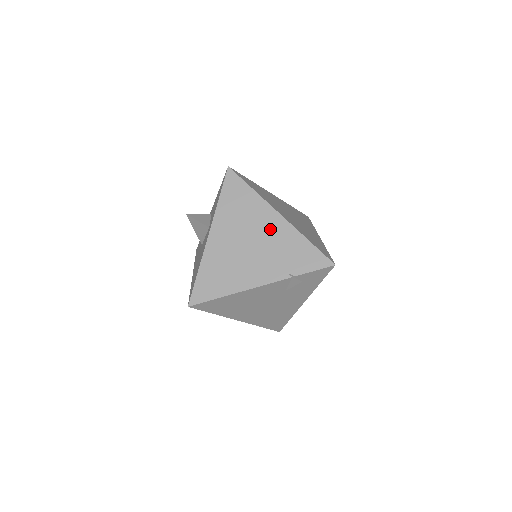
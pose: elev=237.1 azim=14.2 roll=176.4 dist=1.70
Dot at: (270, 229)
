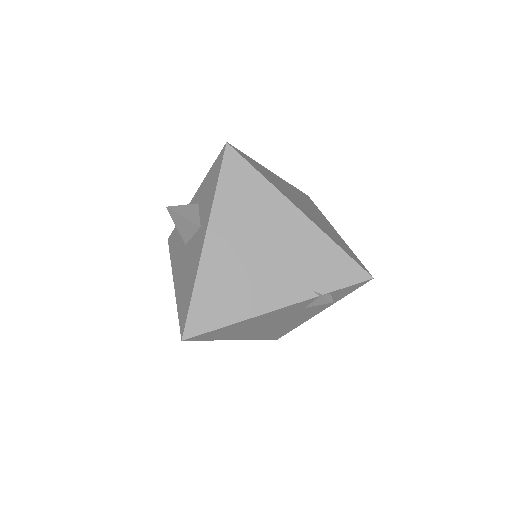
Dot at: (288, 232)
